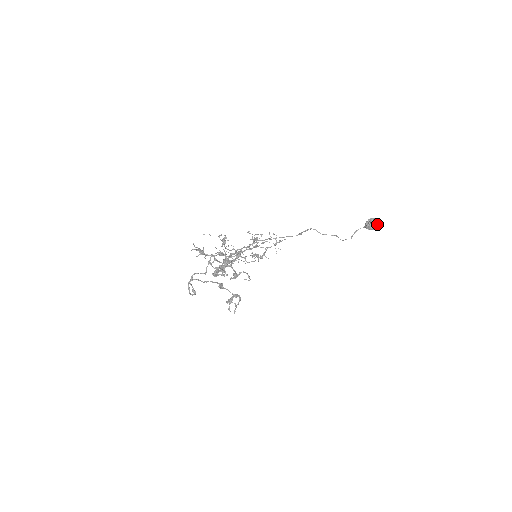
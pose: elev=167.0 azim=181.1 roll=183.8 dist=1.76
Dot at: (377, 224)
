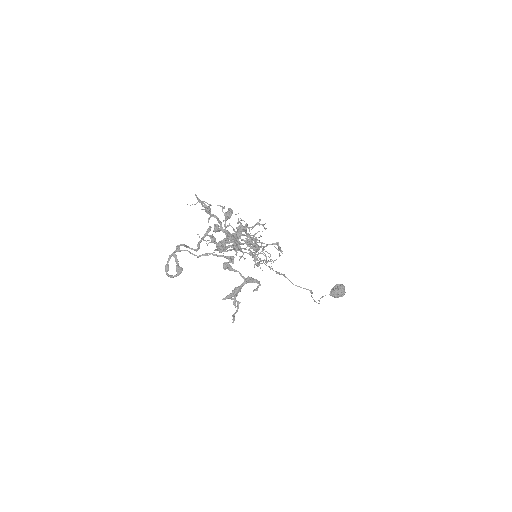
Dot at: occluded
